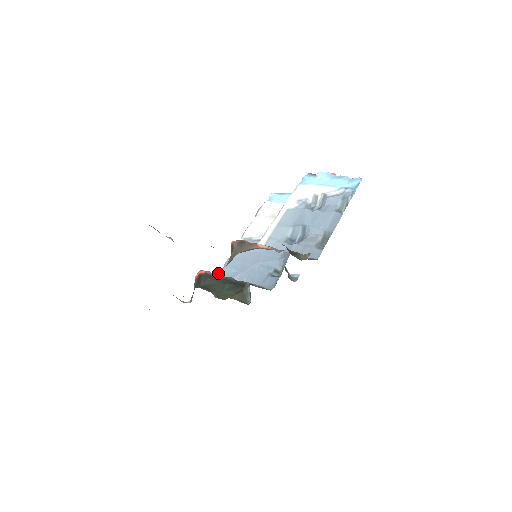
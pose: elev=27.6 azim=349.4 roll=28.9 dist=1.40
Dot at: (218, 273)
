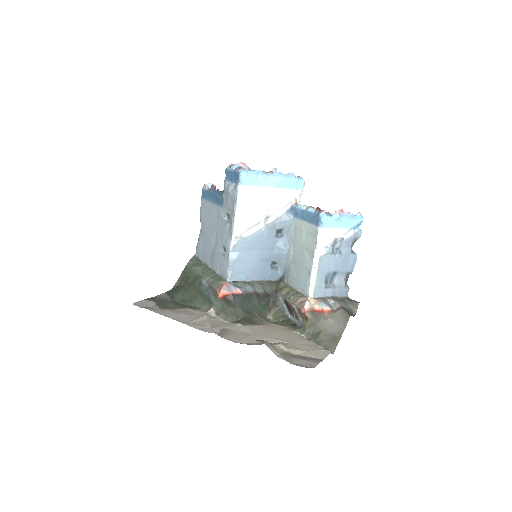
Dot at: (229, 280)
